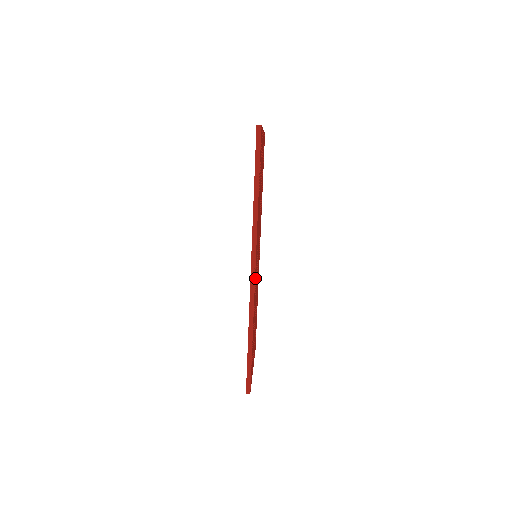
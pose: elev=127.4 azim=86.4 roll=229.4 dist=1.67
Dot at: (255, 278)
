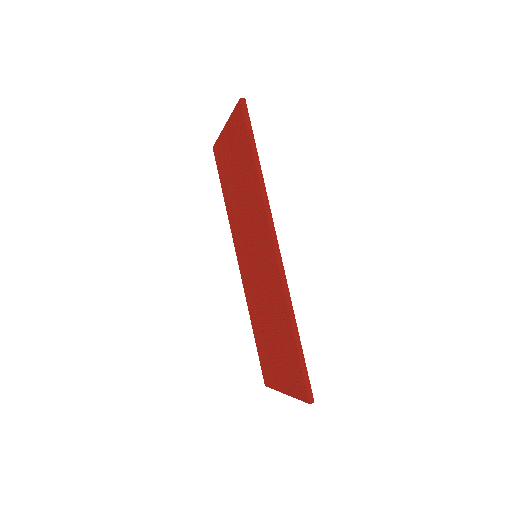
Dot at: occluded
